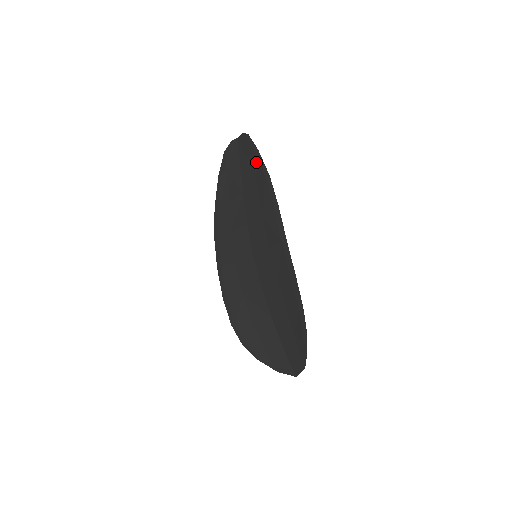
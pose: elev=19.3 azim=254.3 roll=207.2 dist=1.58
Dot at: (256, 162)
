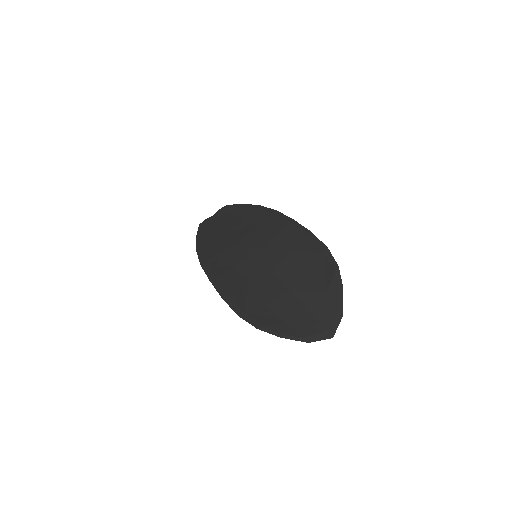
Dot at: (241, 209)
